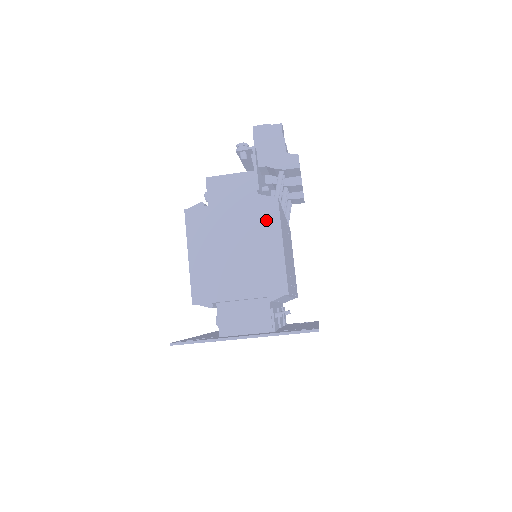
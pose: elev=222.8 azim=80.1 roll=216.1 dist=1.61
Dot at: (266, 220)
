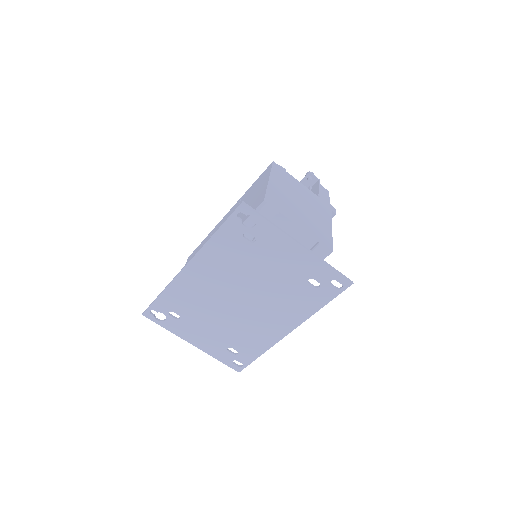
Dot at: (324, 209)
